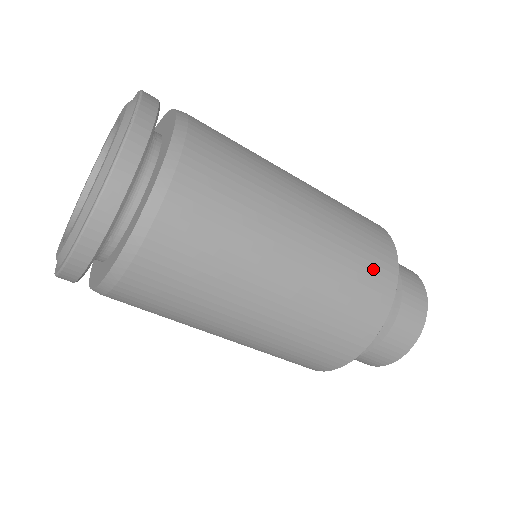
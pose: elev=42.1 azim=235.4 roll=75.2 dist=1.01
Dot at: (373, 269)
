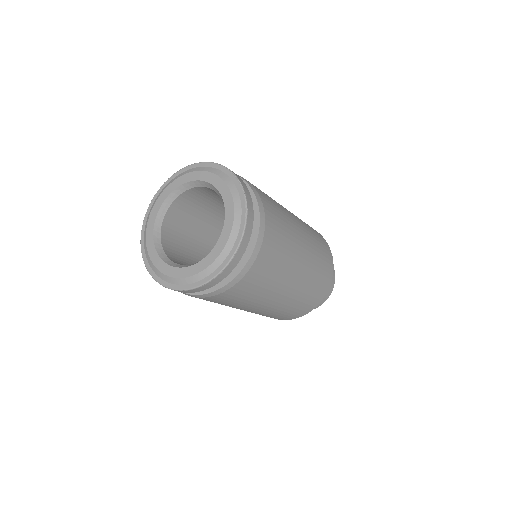
Dot at: (325, 274)
